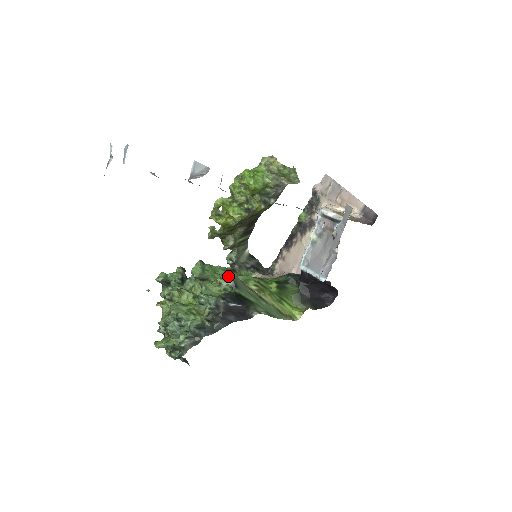
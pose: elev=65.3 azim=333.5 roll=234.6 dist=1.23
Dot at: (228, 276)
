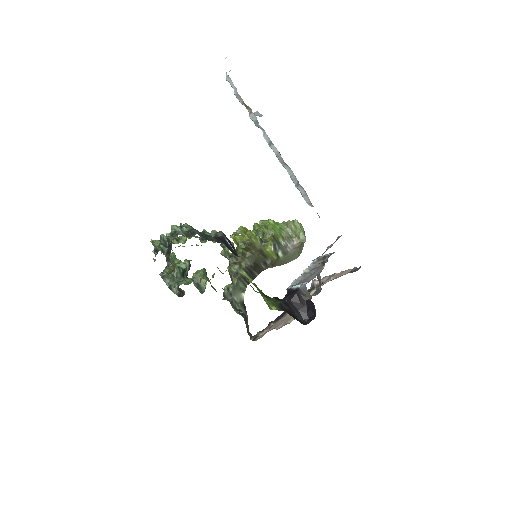
Dot at: (231, 242)
